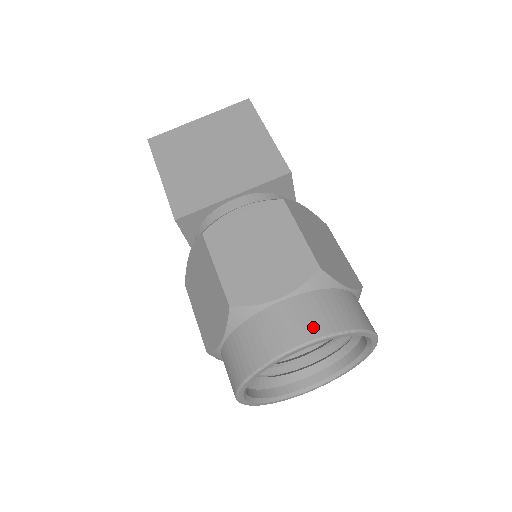
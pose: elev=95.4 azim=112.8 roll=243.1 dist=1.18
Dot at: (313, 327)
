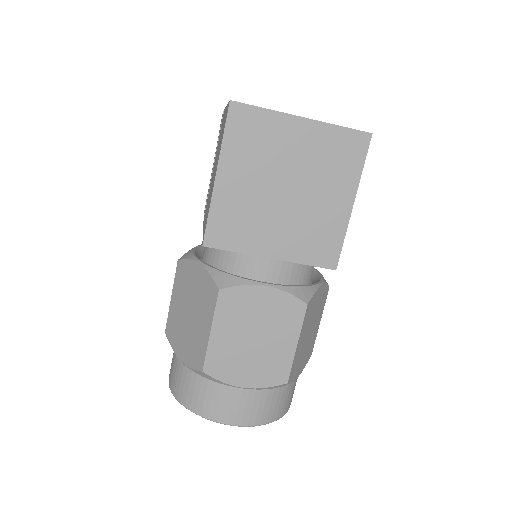
Dot at: (251, 418)
